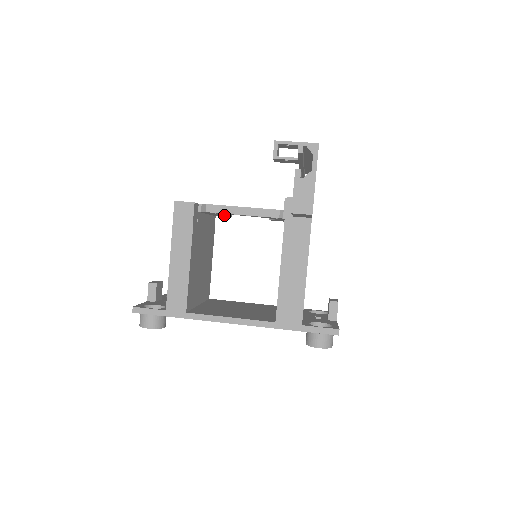
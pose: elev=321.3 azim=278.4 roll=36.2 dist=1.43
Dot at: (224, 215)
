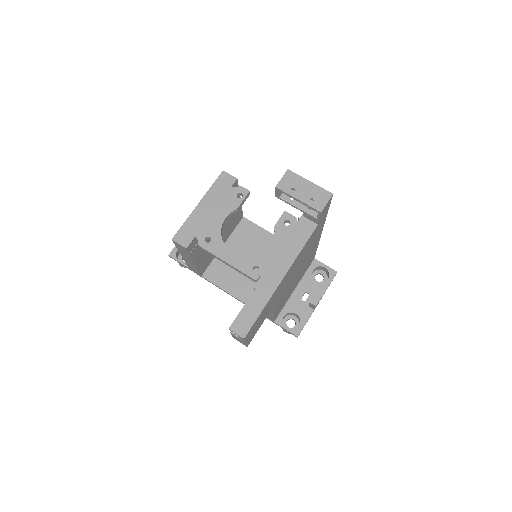
Dot at: (232, 214)
